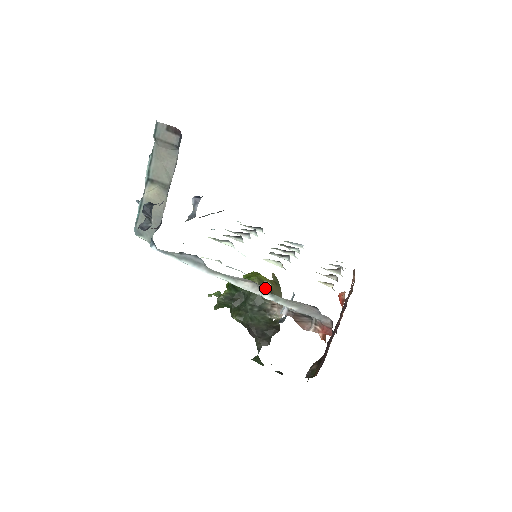
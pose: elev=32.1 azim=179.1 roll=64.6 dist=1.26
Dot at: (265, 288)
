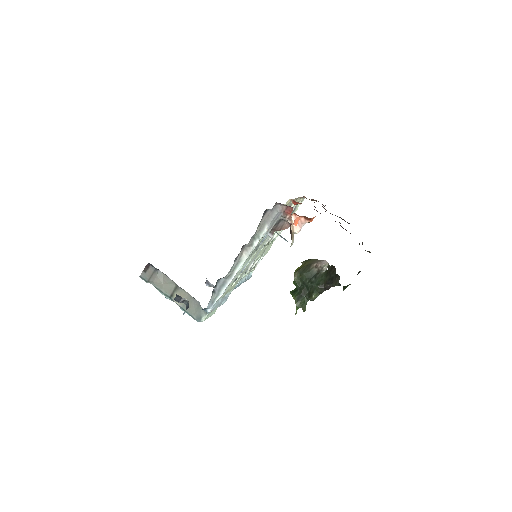
Dot at: (303, 268)
